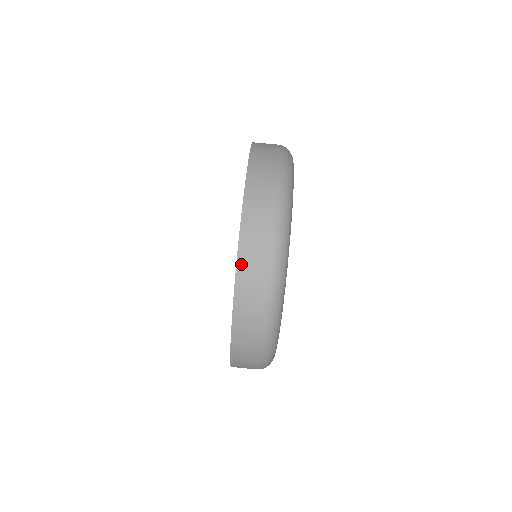
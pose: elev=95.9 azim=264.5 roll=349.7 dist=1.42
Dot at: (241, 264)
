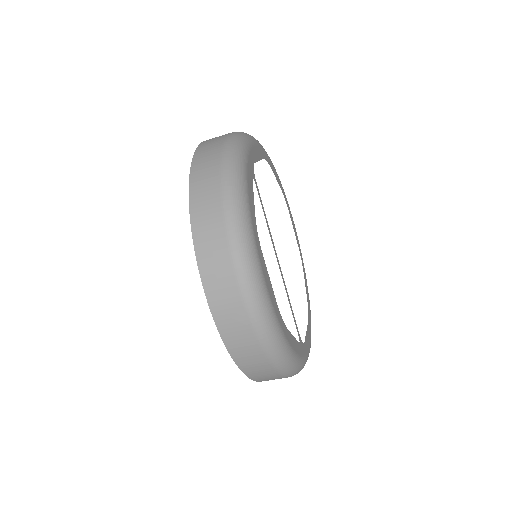
Dot at: (212, 302)
